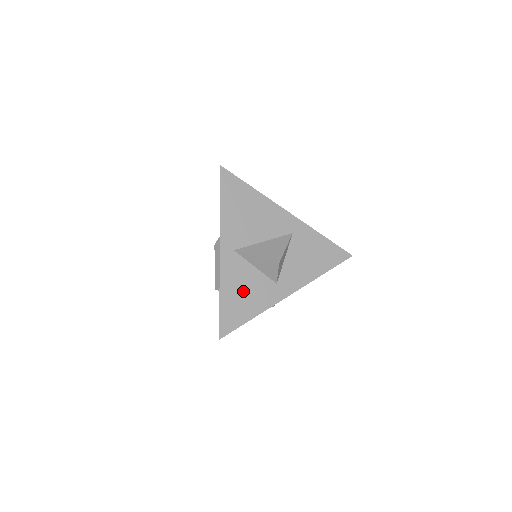
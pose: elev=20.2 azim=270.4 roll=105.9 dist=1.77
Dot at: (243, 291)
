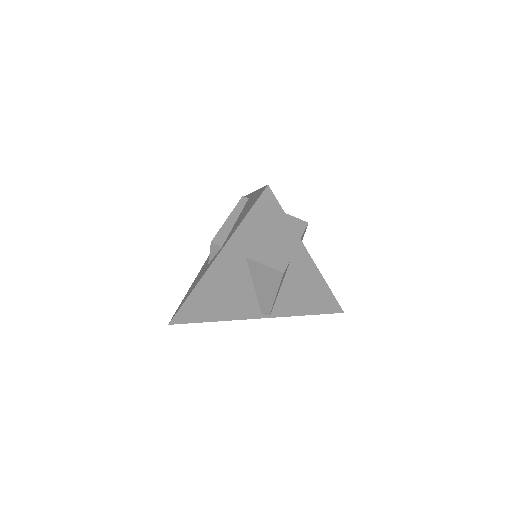
Dot at: occluded
